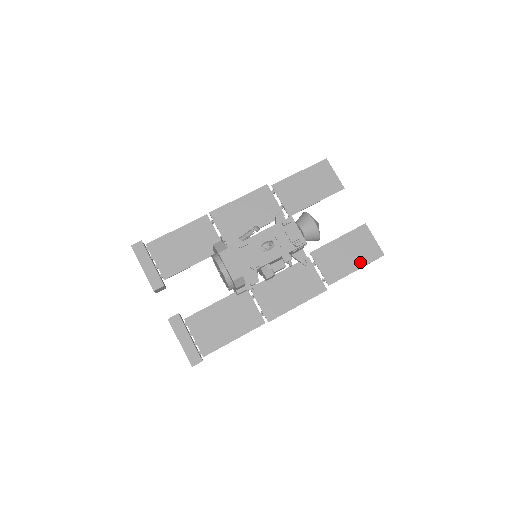
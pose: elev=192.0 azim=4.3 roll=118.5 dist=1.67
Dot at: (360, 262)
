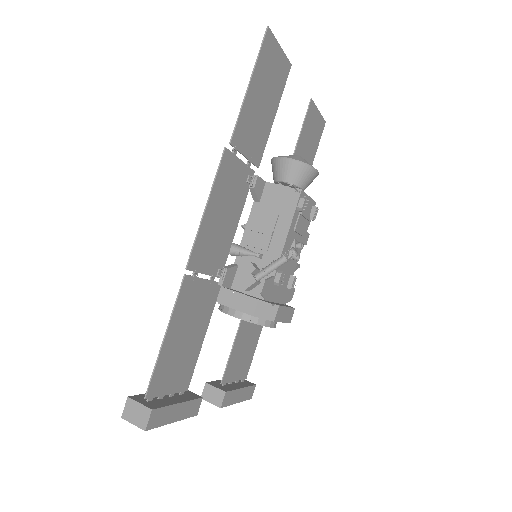
Dot at: (314, 151)
